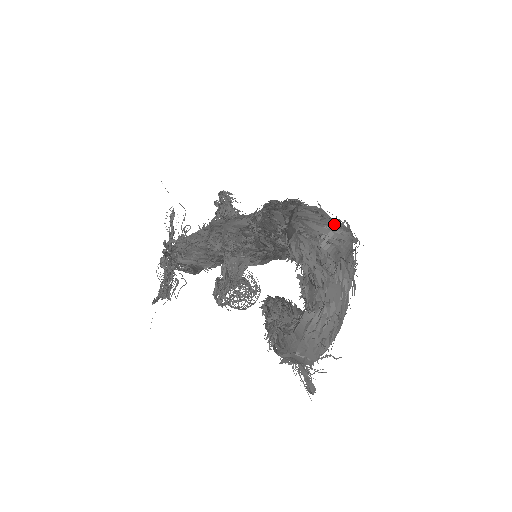
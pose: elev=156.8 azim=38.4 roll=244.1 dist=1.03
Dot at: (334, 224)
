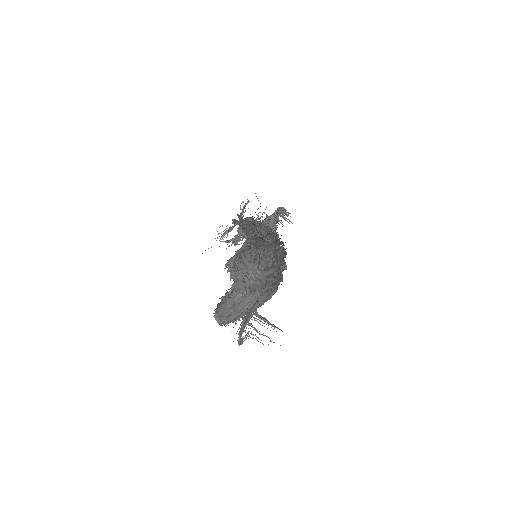
Dot at: (253, 267)
